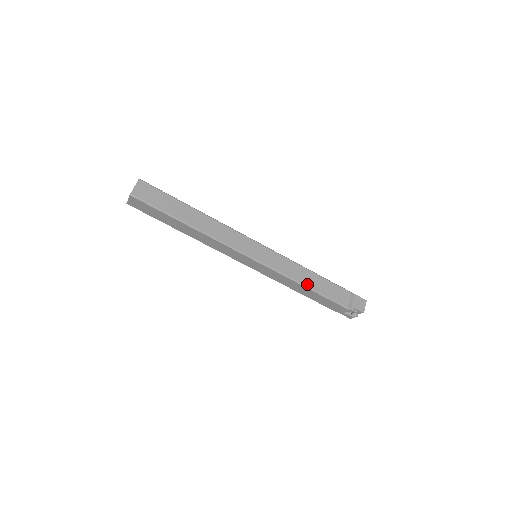
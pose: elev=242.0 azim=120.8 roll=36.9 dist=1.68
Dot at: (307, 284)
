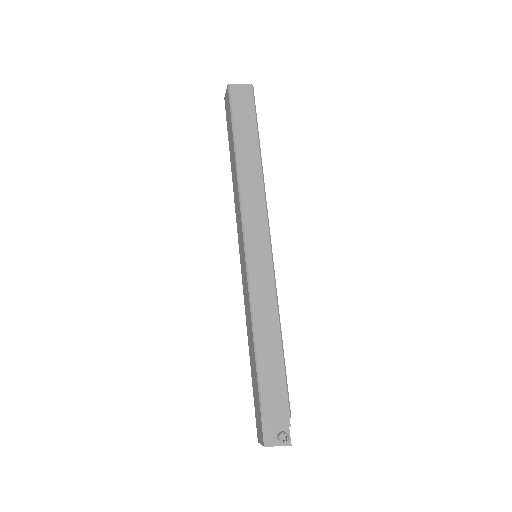
Dot at: (281, 334)
